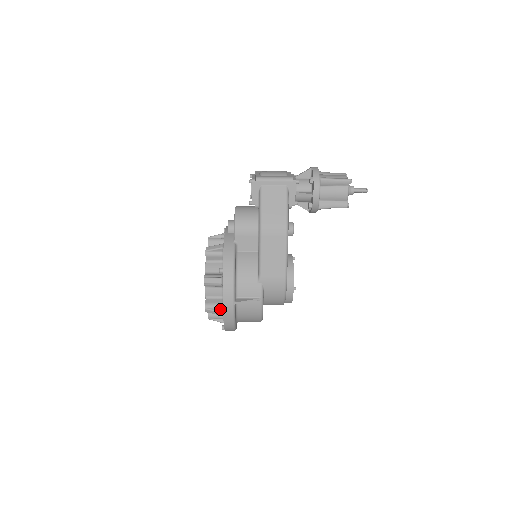
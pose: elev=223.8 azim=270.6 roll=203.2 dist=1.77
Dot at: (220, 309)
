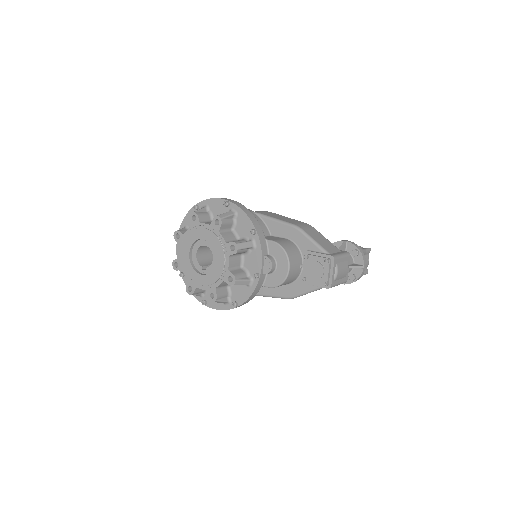
Dot at: (205, 305)
